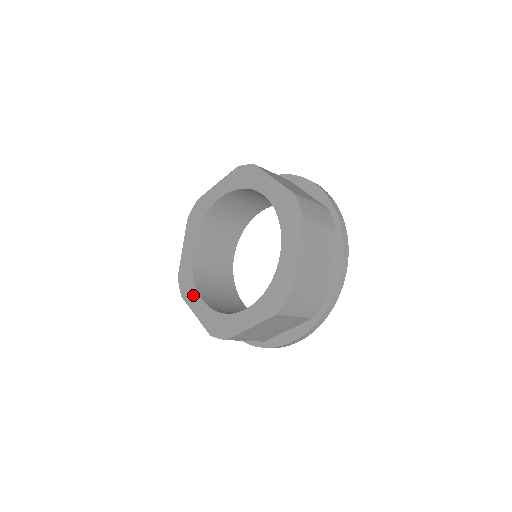
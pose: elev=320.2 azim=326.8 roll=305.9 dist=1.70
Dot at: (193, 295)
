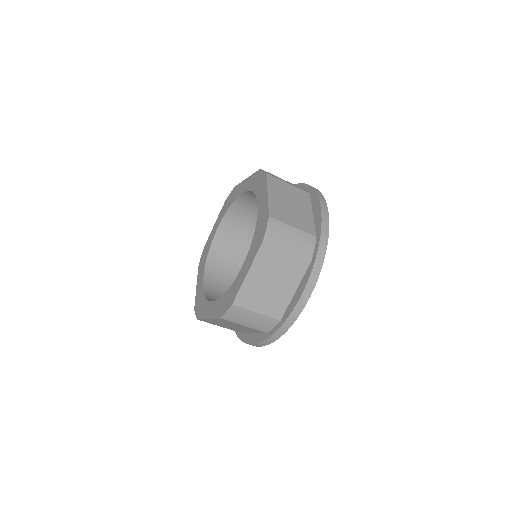
Dot at: (205, 307)
